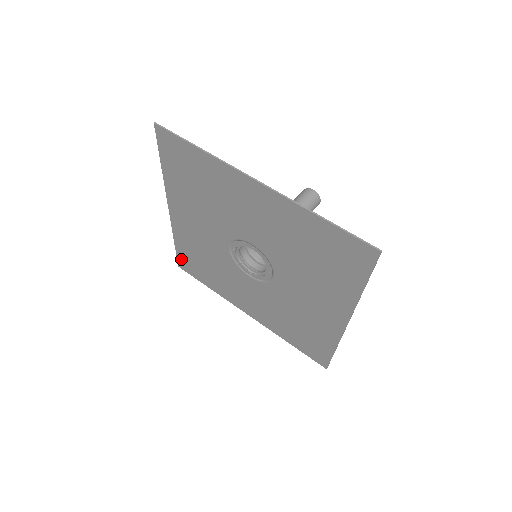
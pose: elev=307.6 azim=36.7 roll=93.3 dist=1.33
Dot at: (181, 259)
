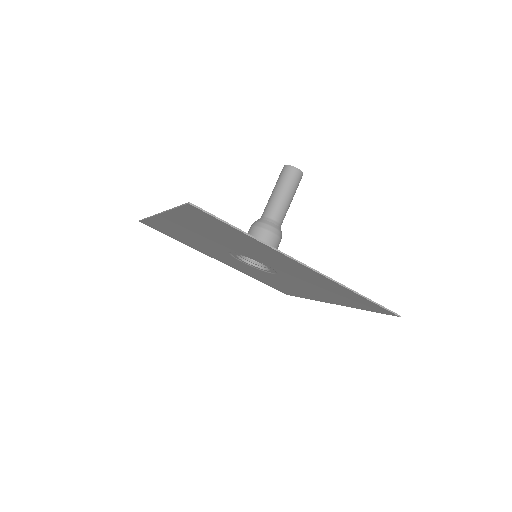
Dot at: (148, 223)
